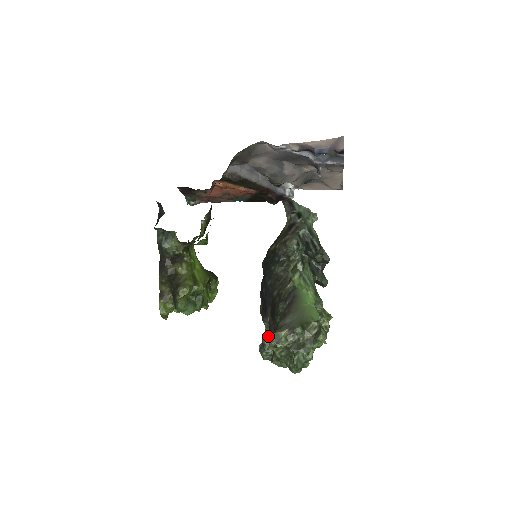
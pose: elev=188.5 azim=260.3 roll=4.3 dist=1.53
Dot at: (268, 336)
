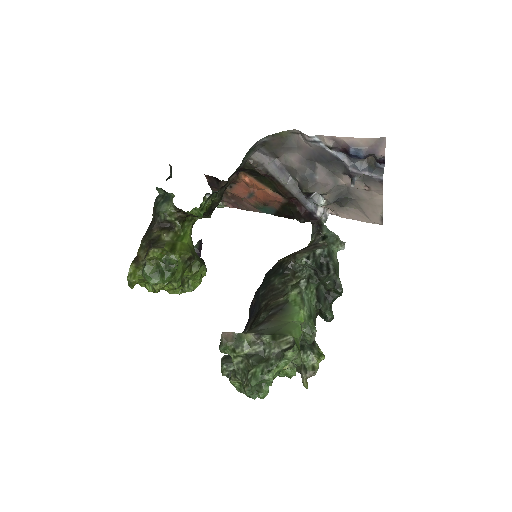
Dot at: (229, 334)
